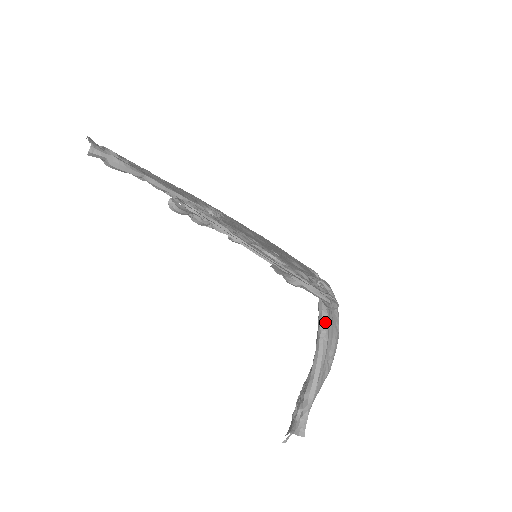
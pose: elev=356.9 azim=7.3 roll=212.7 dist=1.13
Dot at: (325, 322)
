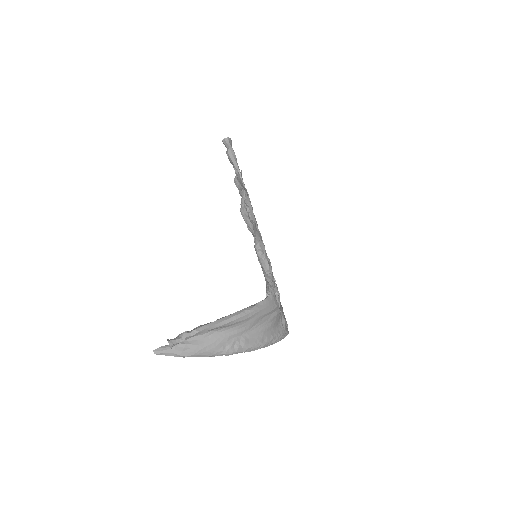
Dot at: (257, 306)
